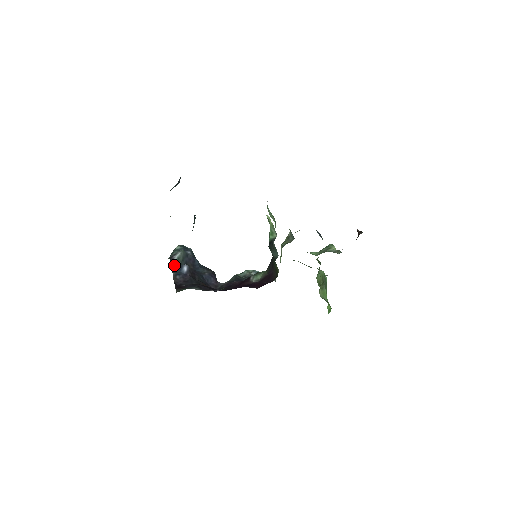
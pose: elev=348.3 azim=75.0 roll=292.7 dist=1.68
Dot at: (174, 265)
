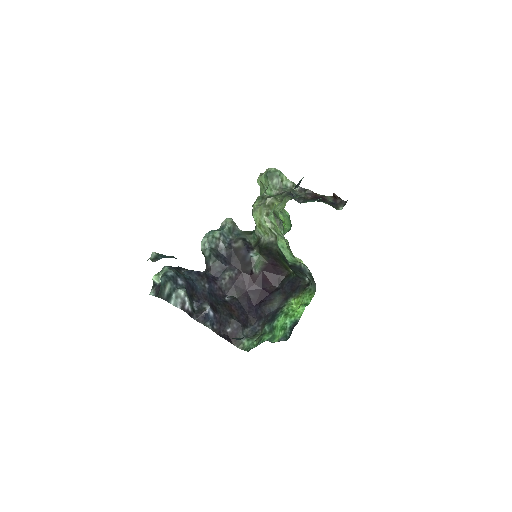
Dot at: (193, 314)
